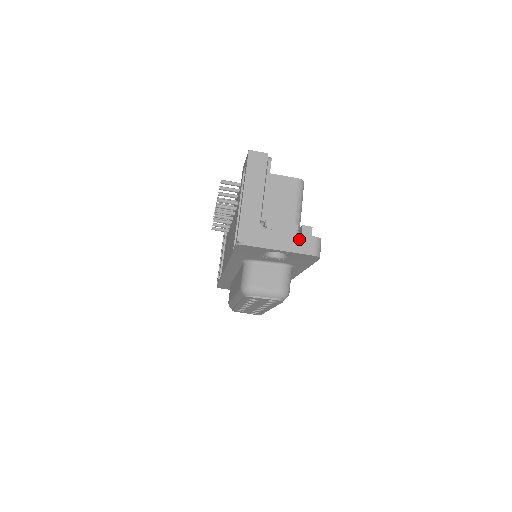
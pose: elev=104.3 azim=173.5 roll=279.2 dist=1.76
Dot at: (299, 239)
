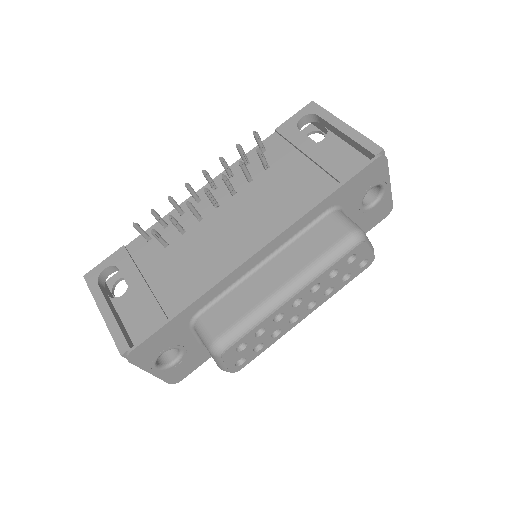
Dot at: occluded
